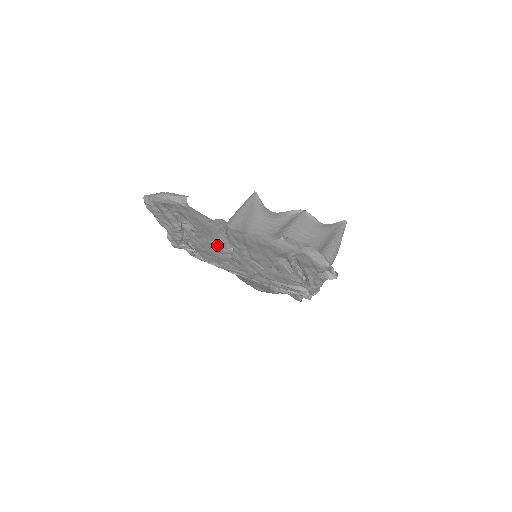
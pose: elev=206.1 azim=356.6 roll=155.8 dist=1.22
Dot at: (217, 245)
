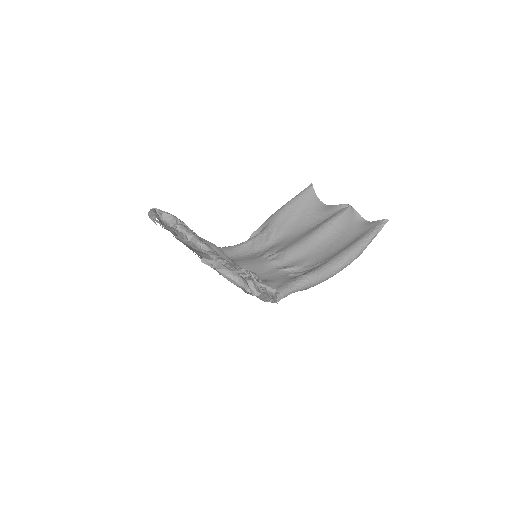
Dot at: (198, 251)
